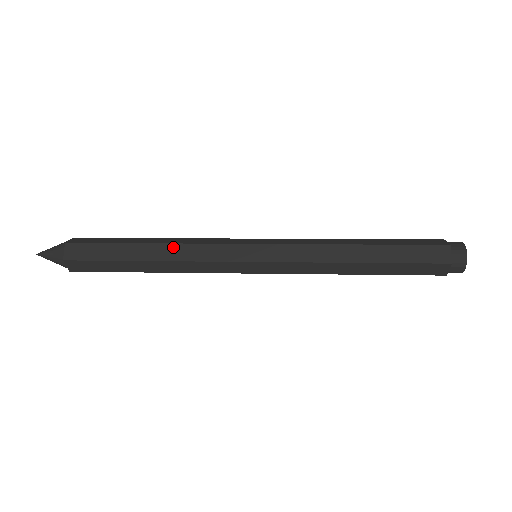
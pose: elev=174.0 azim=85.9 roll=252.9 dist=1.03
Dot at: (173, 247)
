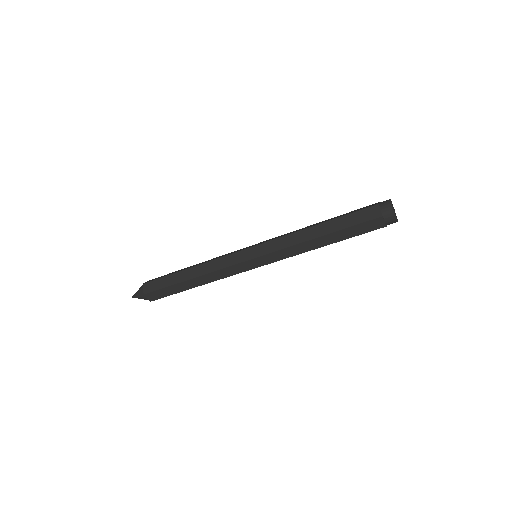
Dot at: (206, 261)
